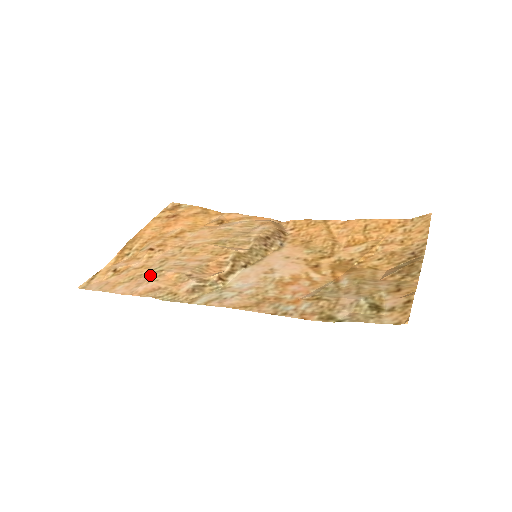
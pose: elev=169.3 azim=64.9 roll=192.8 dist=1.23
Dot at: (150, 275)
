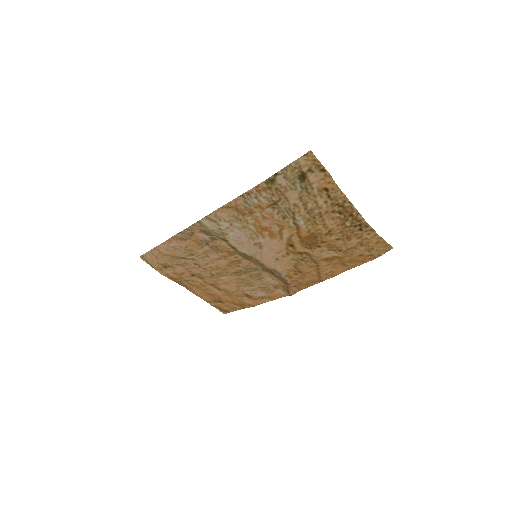
Dot at: (184, 254)
